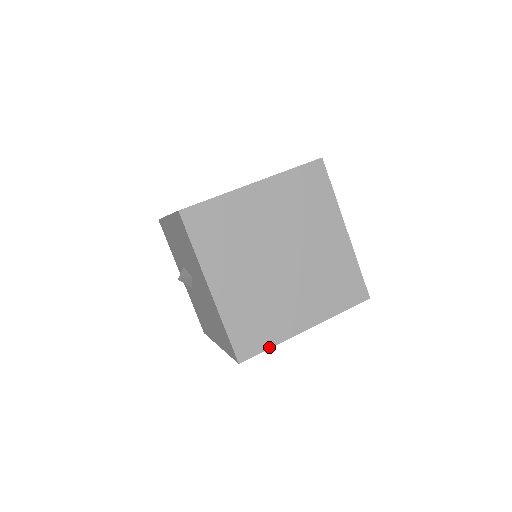
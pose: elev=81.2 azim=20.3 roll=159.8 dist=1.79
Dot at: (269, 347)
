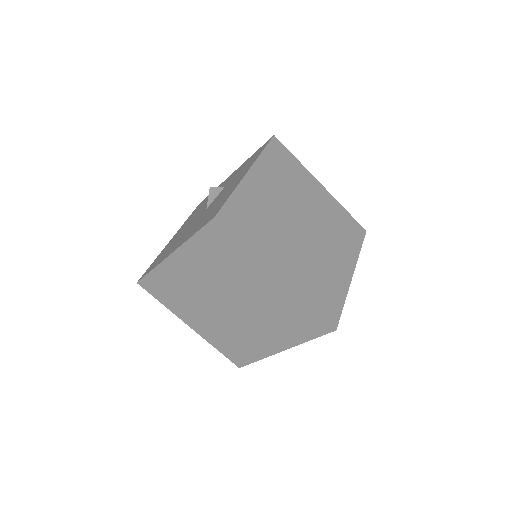
Dot at: (161, 302)
